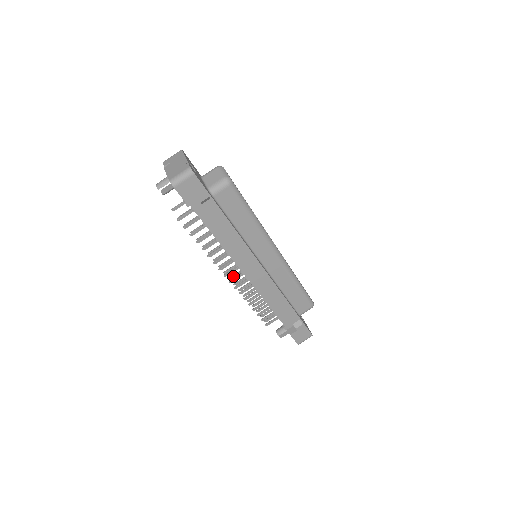
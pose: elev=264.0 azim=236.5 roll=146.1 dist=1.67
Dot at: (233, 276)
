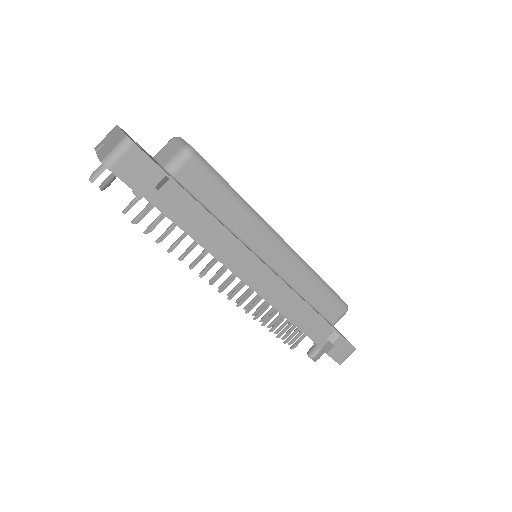
Dot at: (232, 291)
